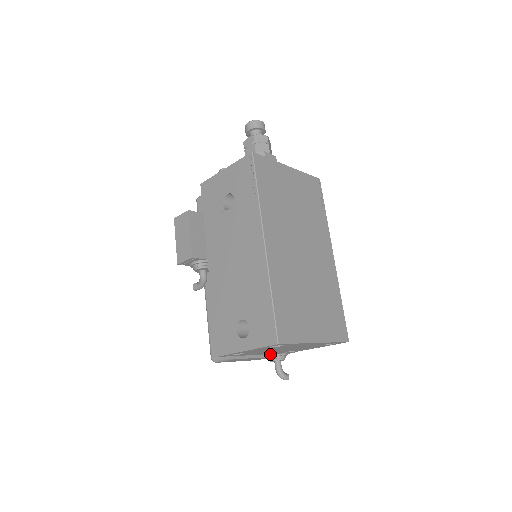
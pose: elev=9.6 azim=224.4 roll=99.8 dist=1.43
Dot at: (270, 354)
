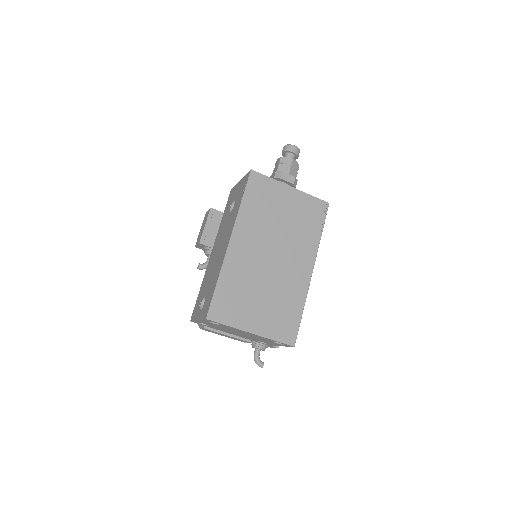
Dot at: (246, 338)
